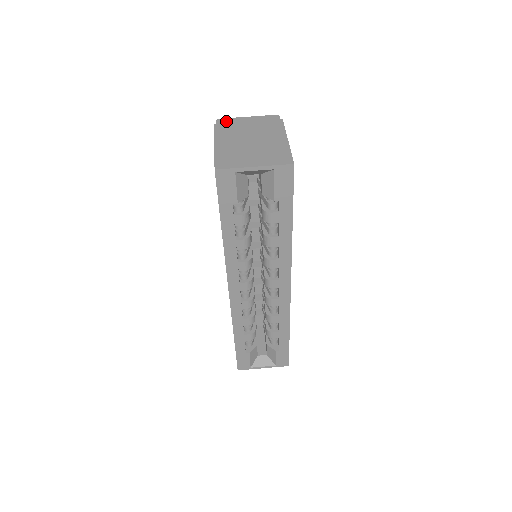
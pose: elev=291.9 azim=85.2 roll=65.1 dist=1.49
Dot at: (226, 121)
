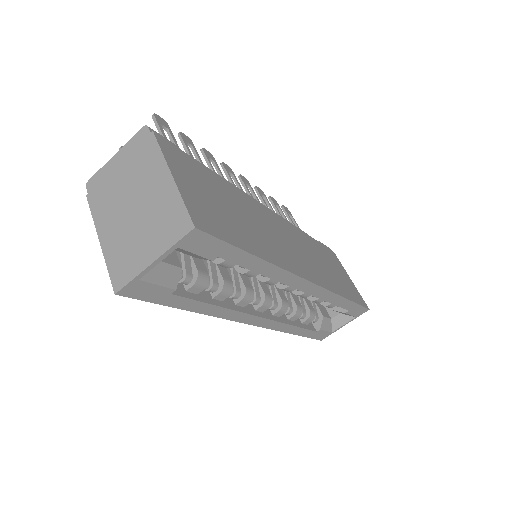
Dot at: (96, 181)
